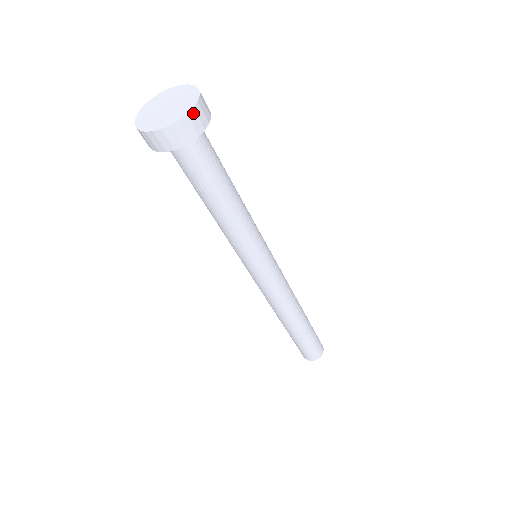
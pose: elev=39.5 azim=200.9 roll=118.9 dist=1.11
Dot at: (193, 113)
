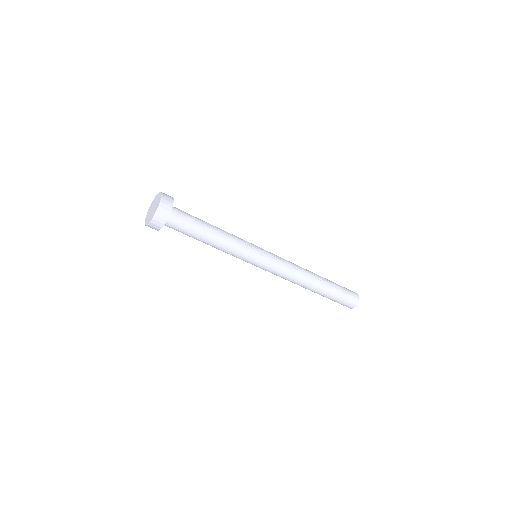
Dot at: (158, 213)
